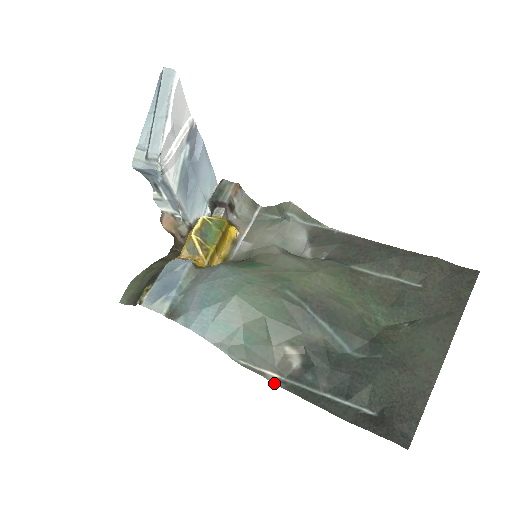
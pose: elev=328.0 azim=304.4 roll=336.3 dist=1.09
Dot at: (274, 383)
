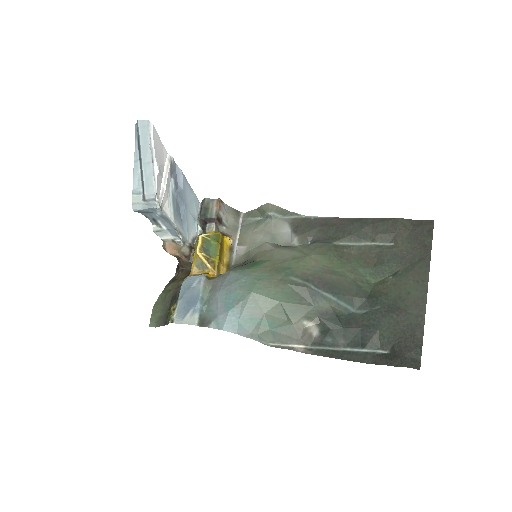
Dot at: occluded
